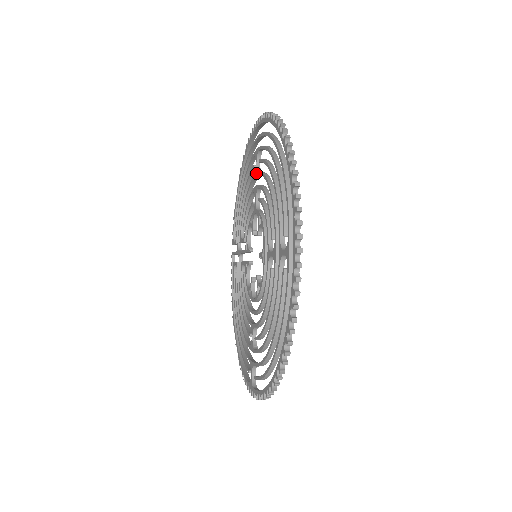
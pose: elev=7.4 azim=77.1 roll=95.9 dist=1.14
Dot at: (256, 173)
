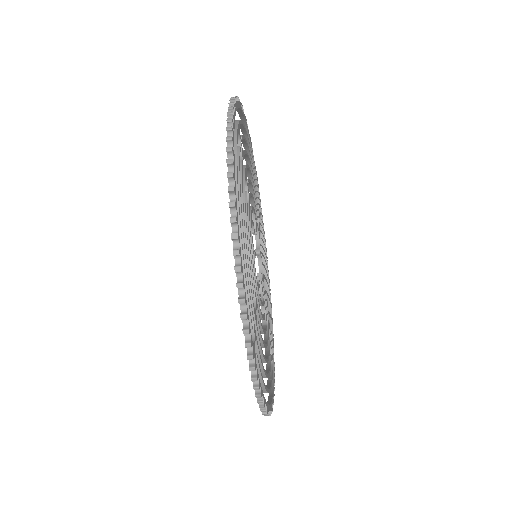
Dot at: occluded
